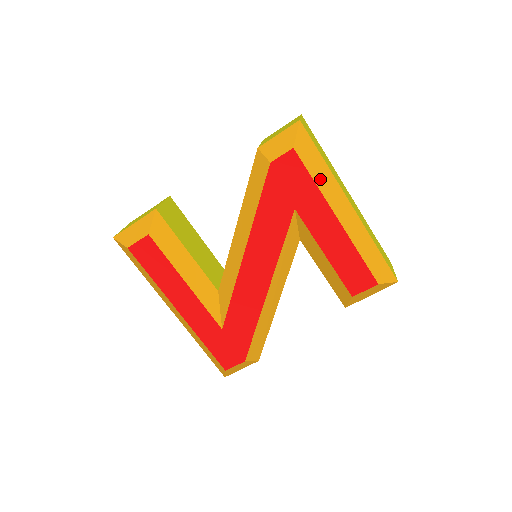
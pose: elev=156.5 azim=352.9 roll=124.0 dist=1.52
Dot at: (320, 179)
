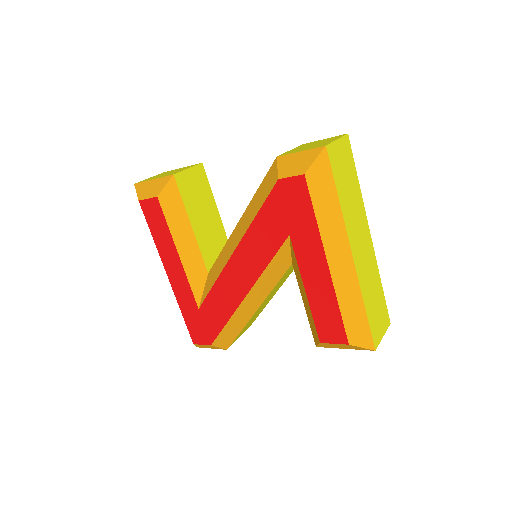
Dot at: (324, 216)
